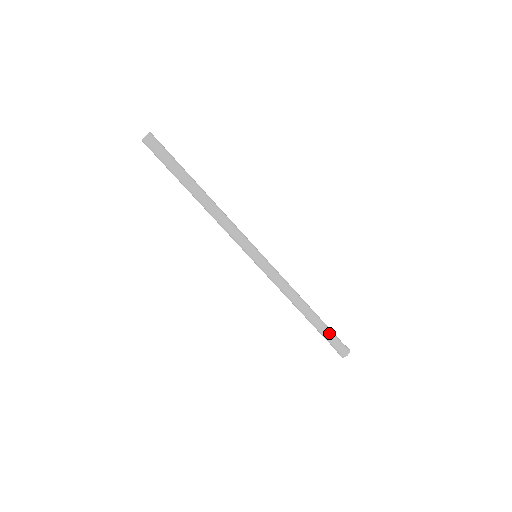
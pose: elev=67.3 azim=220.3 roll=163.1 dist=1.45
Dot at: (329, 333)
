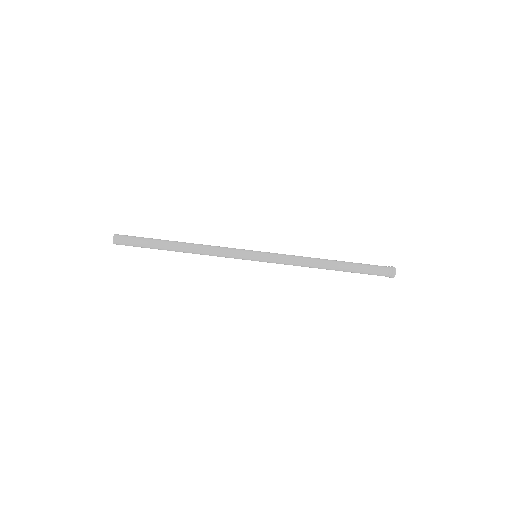
Dot at: (364, 267)
